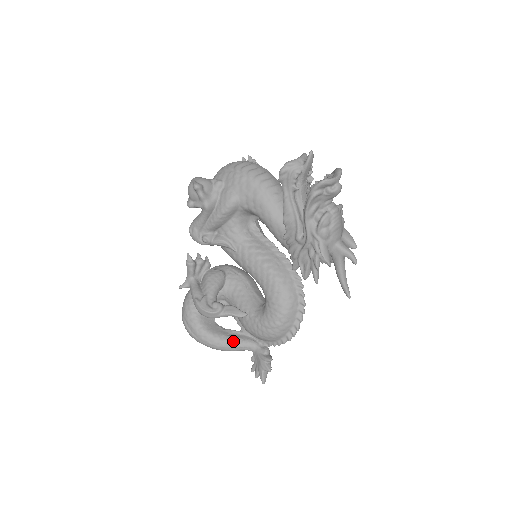
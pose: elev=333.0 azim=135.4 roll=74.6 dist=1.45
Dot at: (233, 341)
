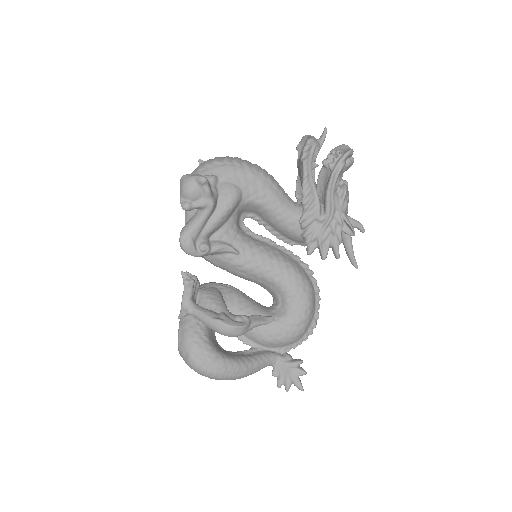
Dot at: (255, 360)
